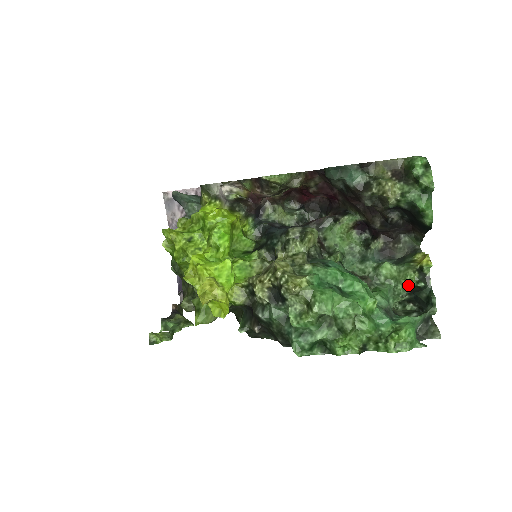
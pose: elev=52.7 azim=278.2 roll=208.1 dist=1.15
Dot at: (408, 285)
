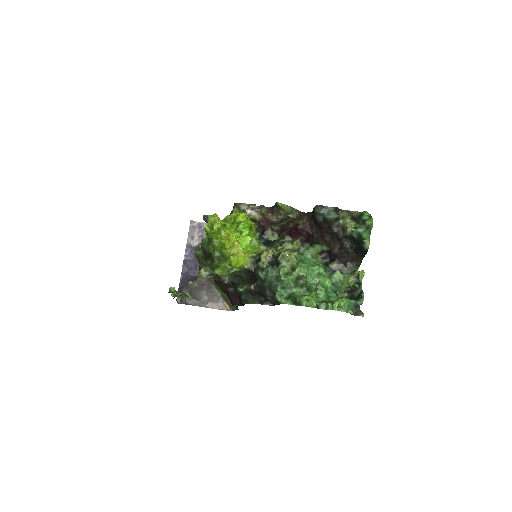
Dot at: (349, 285)
